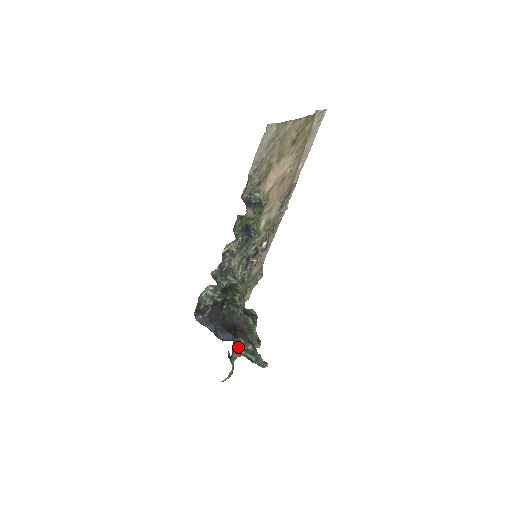
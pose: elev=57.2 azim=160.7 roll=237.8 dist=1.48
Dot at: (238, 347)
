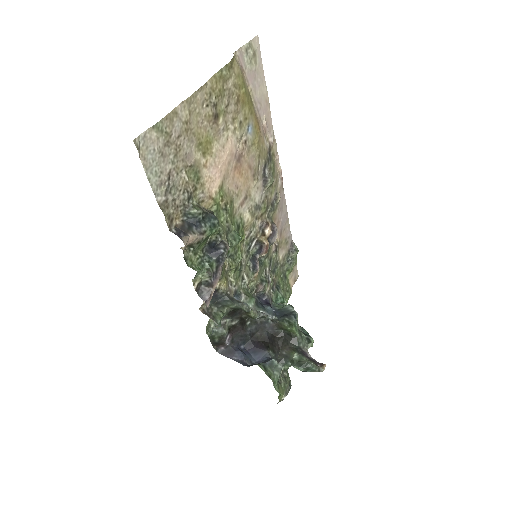
Dot at: (273, 370)
